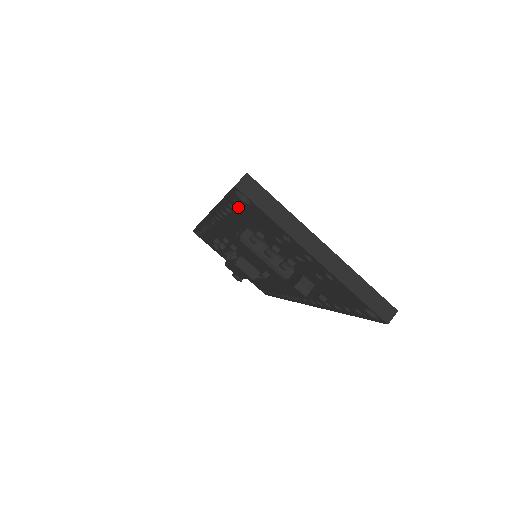
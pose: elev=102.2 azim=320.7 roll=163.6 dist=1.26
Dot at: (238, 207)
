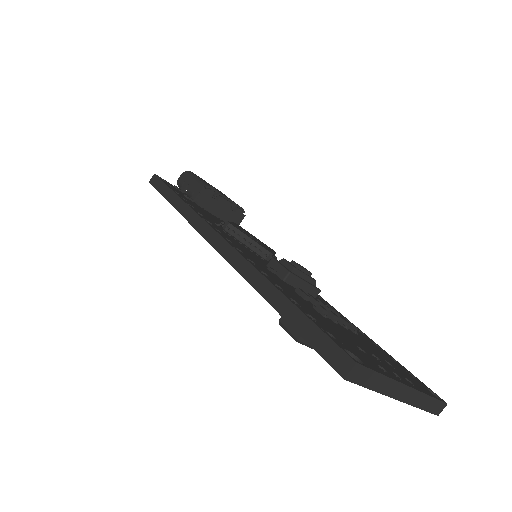
Dot at: occluded
